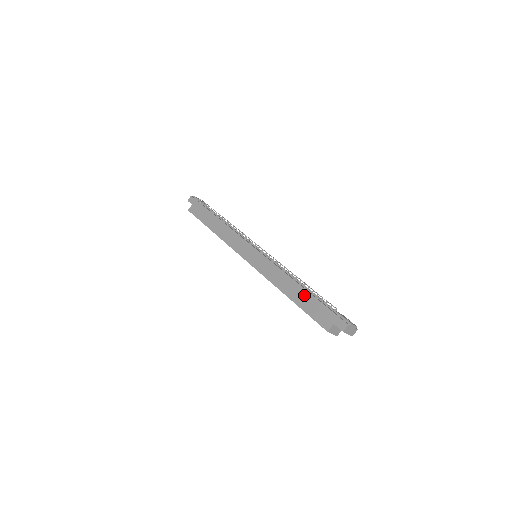
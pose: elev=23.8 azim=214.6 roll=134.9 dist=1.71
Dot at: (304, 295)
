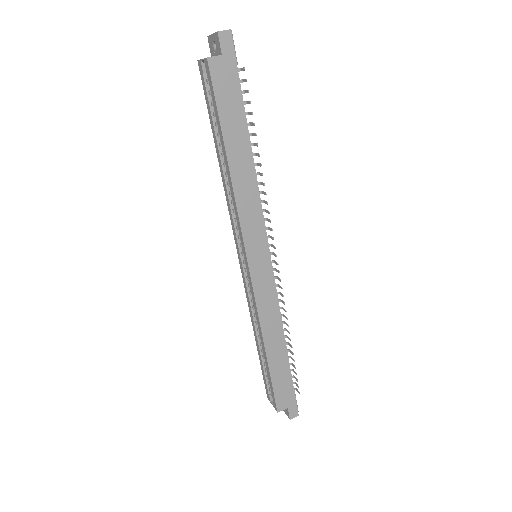
Dot at: (283, 363)
